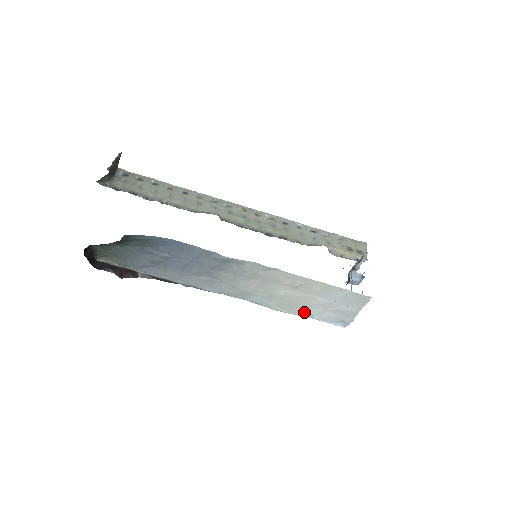
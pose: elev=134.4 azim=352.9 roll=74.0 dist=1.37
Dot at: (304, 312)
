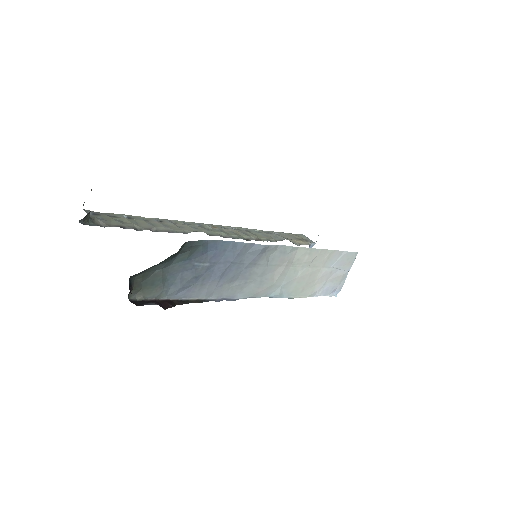
Dot at: (312, 291)
